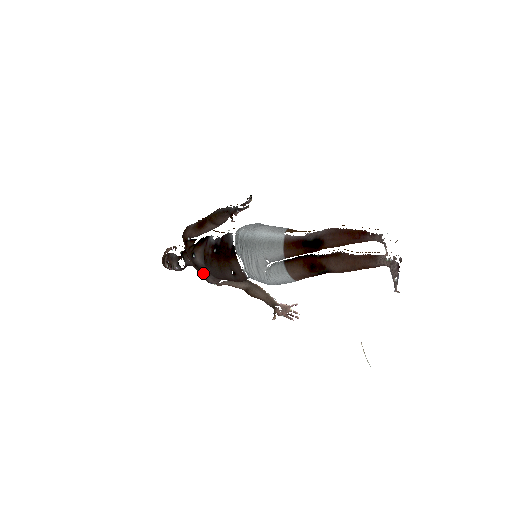
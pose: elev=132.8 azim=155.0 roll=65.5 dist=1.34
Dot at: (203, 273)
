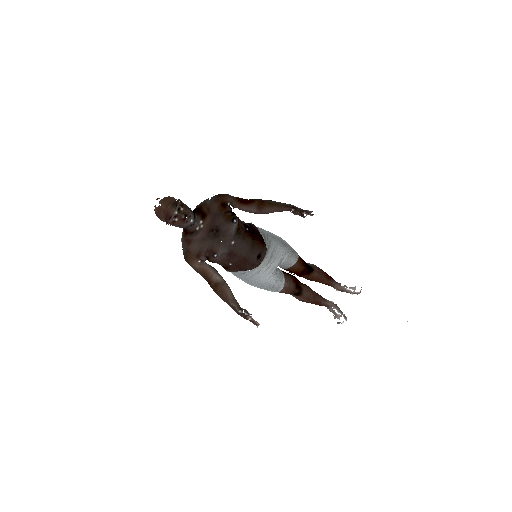
Dot at: (221, 242)
